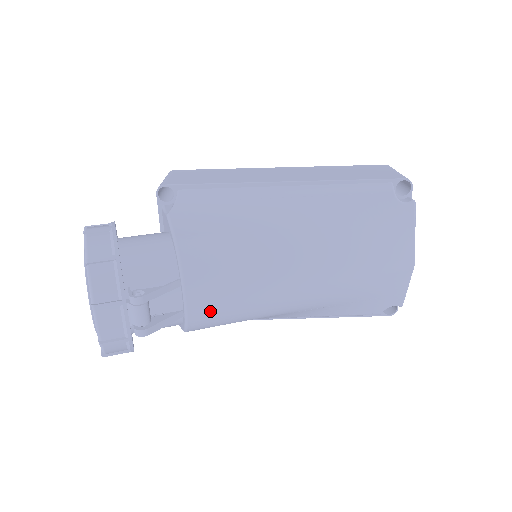
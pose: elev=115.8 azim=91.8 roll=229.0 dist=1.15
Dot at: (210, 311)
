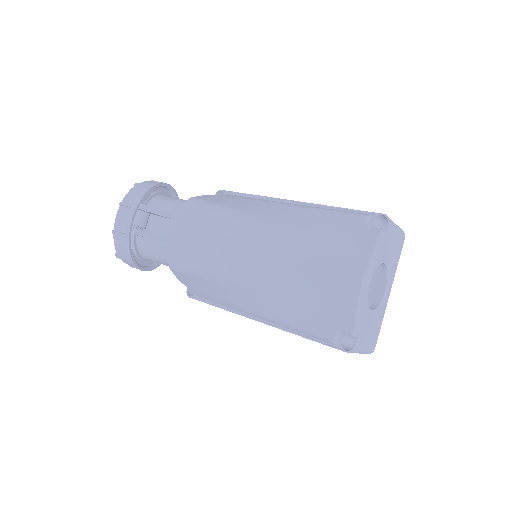
Dot at: (183, 244)
